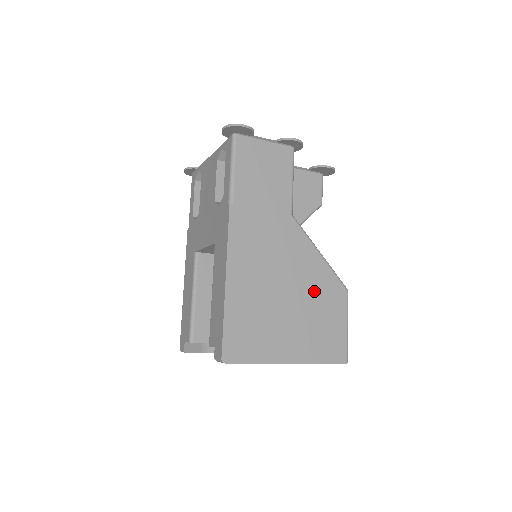
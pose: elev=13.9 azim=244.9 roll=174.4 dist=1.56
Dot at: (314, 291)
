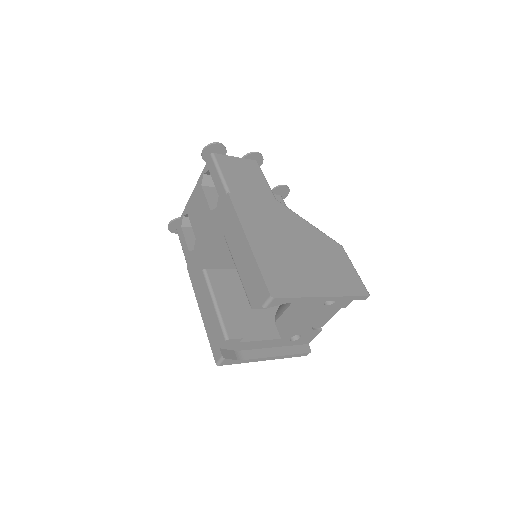
Dot at: (317, 246)
